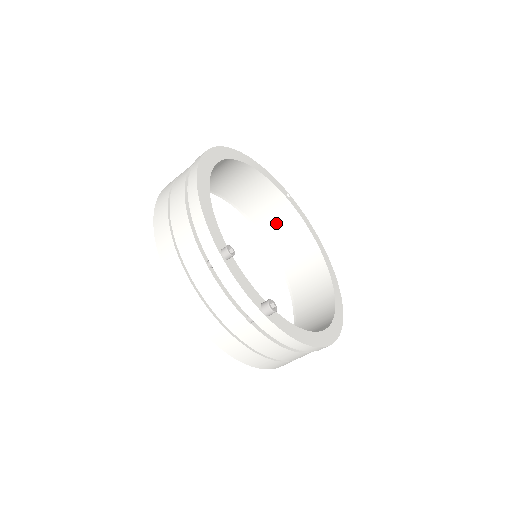
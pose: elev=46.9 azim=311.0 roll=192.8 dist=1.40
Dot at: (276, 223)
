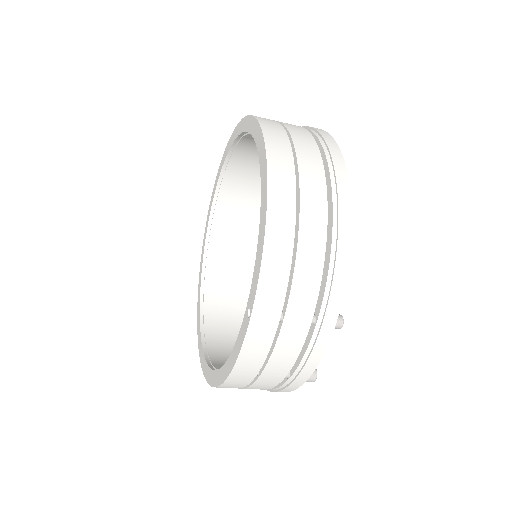
Dot at: (242, 190)
